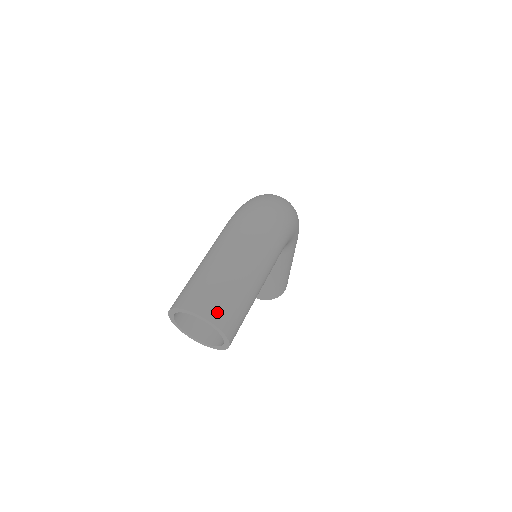
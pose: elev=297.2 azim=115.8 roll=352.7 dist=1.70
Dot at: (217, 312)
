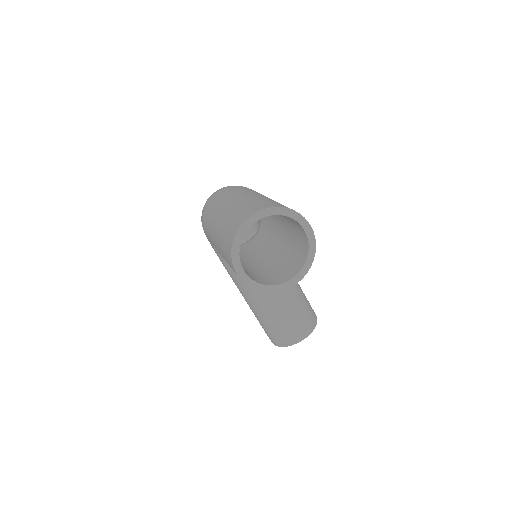
Dot at: (268, 204)
